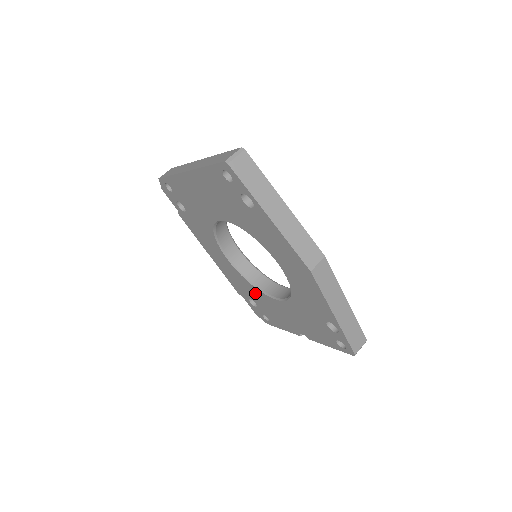
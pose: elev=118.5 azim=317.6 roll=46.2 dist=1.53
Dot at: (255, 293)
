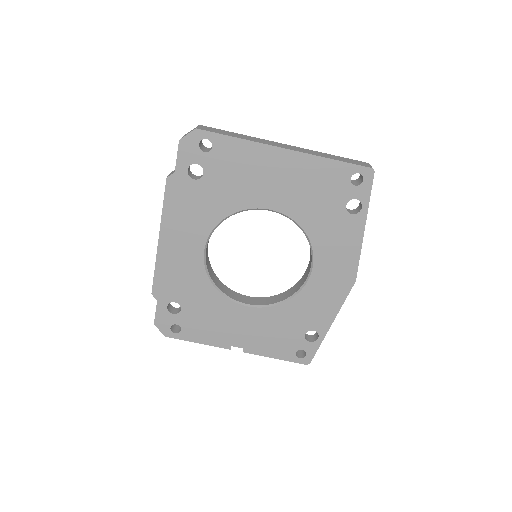
Dot at: (204, 296)
